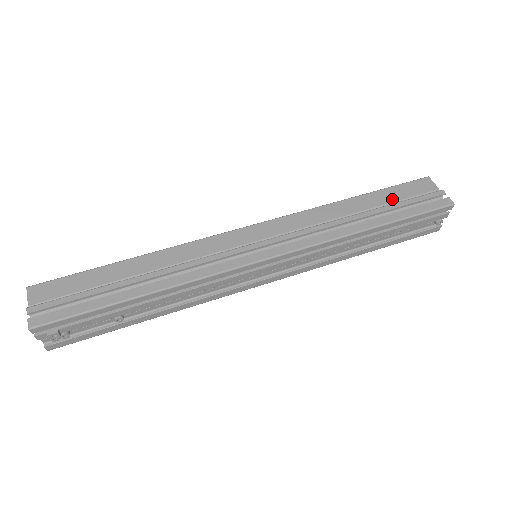
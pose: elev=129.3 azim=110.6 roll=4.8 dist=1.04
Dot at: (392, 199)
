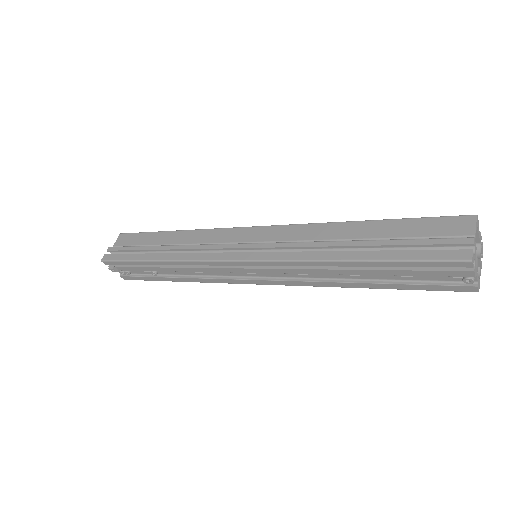
Dot at: (401, 233)
